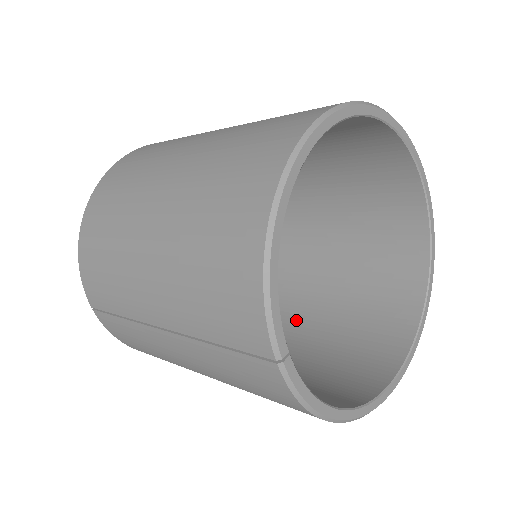
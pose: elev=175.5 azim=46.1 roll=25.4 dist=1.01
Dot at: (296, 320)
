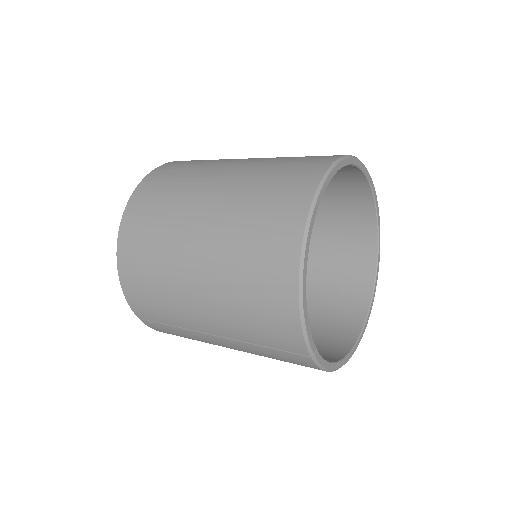
Dot at: occluded
